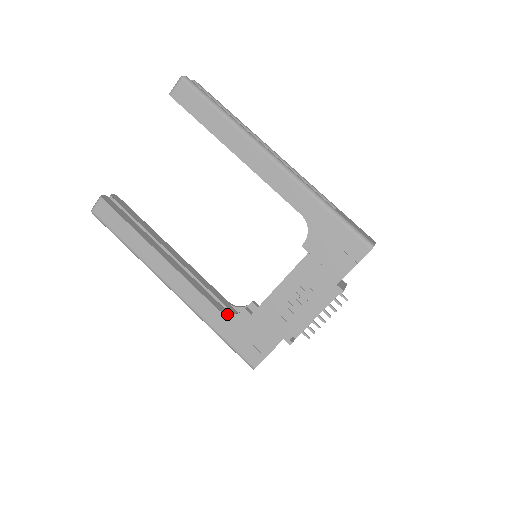
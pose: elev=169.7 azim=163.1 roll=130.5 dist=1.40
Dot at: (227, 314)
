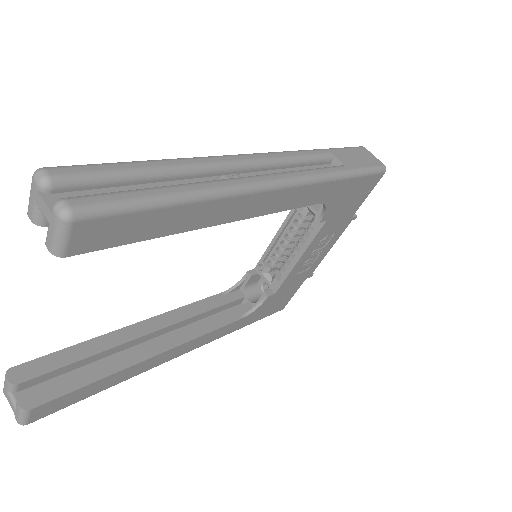
Dot at: (252, 313)
